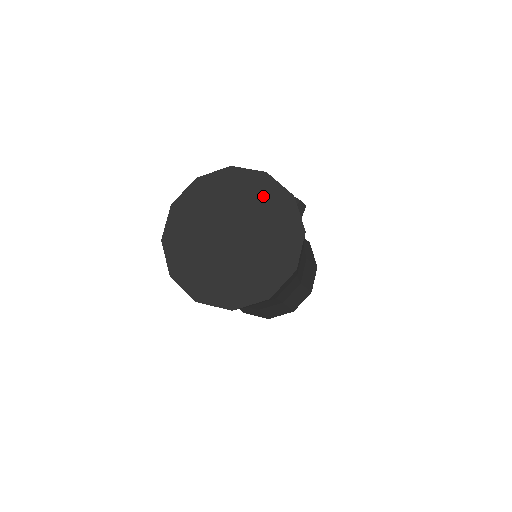
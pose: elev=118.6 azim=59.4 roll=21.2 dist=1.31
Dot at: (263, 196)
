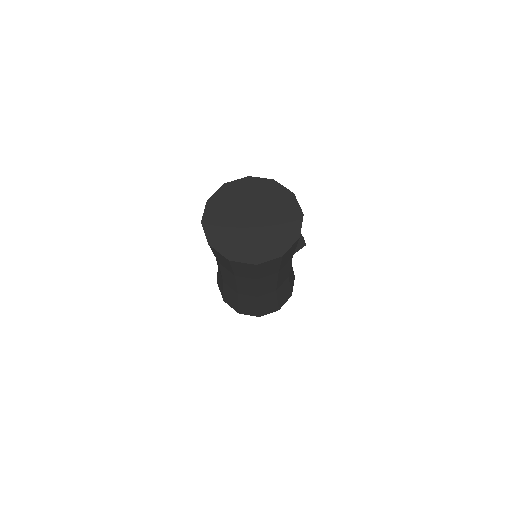
Dot at: (285, 205)
